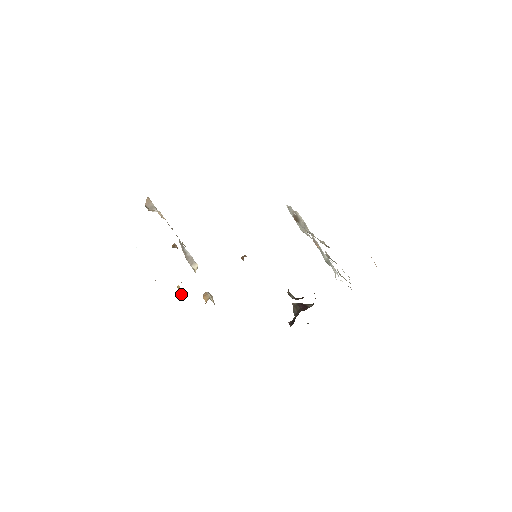
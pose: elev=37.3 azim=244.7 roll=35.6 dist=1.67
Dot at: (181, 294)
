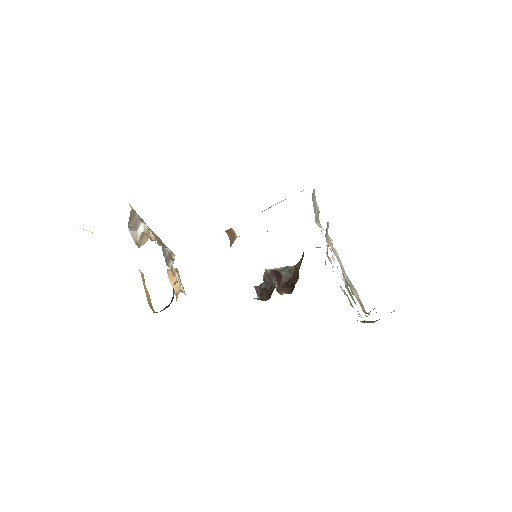
Dot at: (147, 291)
